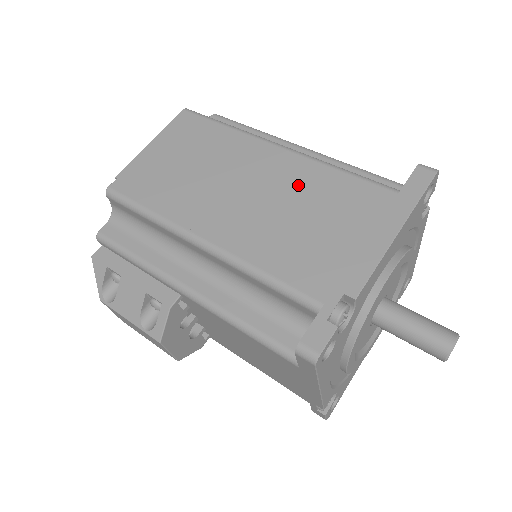
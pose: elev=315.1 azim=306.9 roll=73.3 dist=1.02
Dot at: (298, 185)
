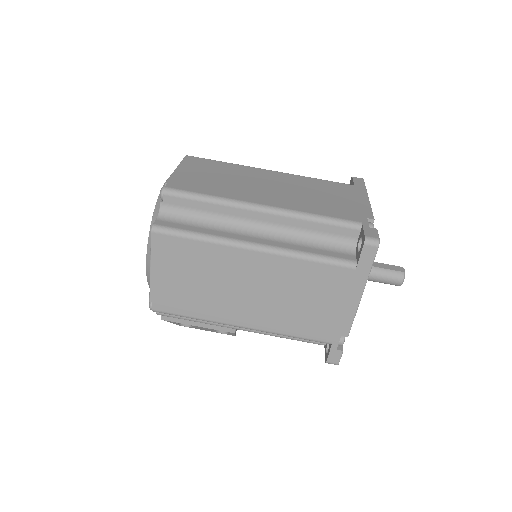
Dot at: (285, 279)
